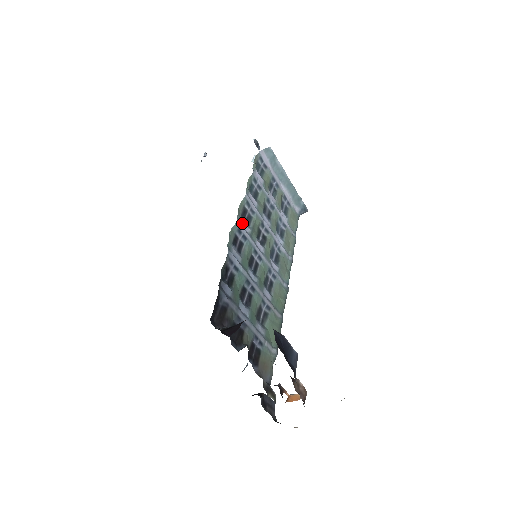
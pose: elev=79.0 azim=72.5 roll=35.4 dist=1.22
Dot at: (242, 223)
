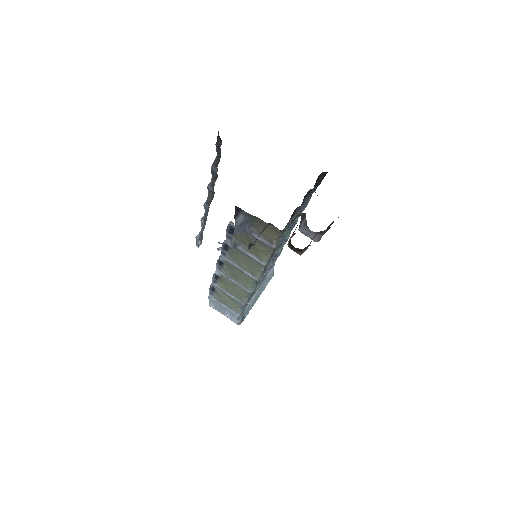
Dot at: occluded
